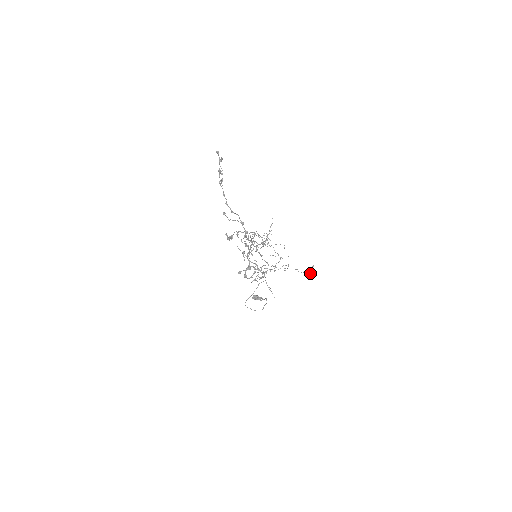
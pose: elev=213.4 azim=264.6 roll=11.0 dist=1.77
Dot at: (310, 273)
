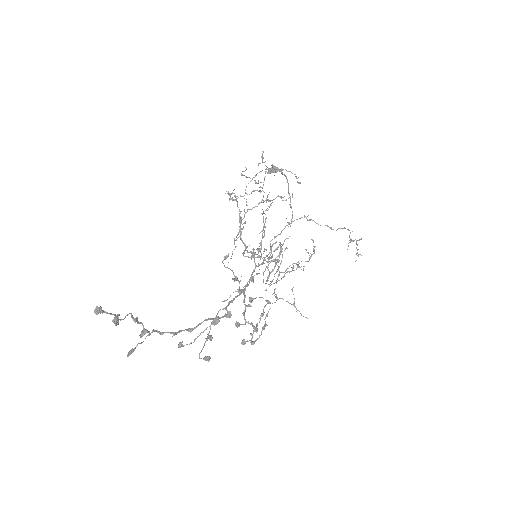
Dot at: (353, 241)
